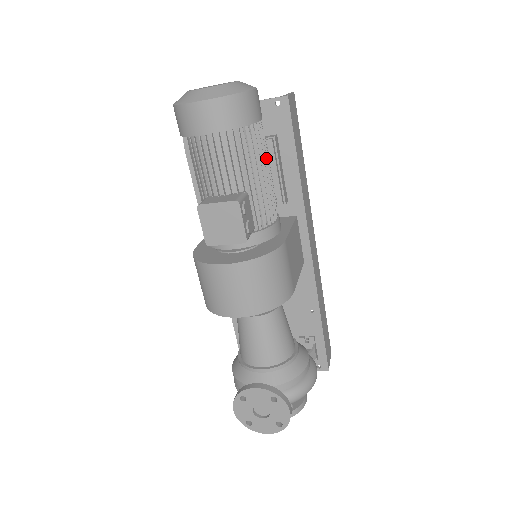
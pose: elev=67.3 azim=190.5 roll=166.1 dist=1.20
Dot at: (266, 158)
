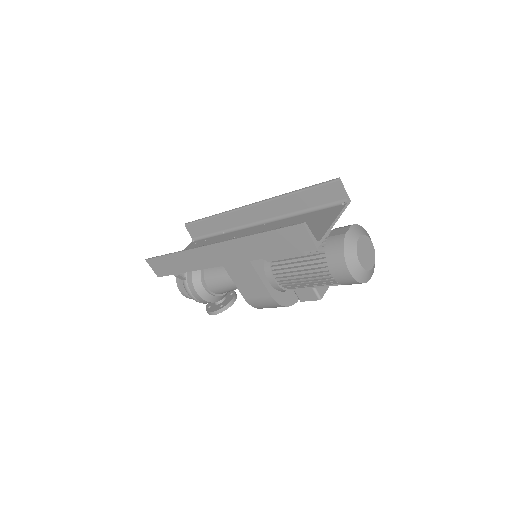
Dot at: occluded
